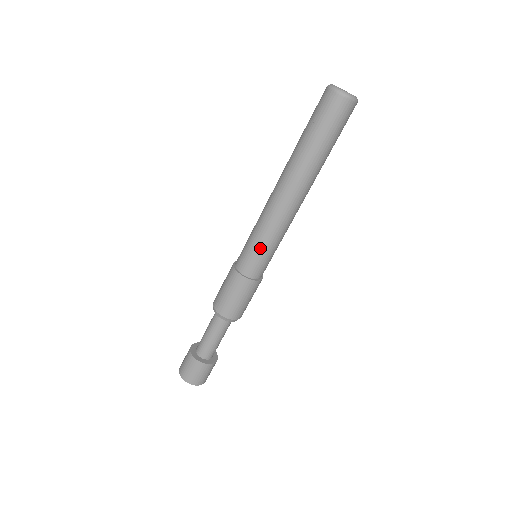
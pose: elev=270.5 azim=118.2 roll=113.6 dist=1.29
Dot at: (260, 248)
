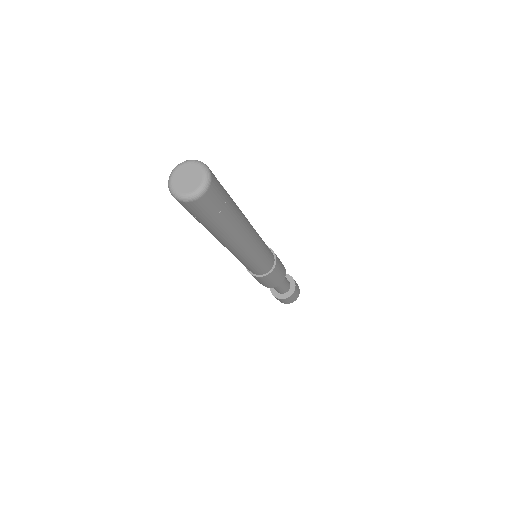
Dot at: (256, 265)
